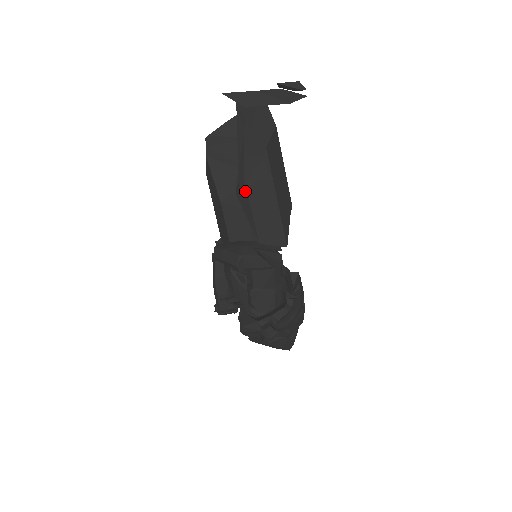
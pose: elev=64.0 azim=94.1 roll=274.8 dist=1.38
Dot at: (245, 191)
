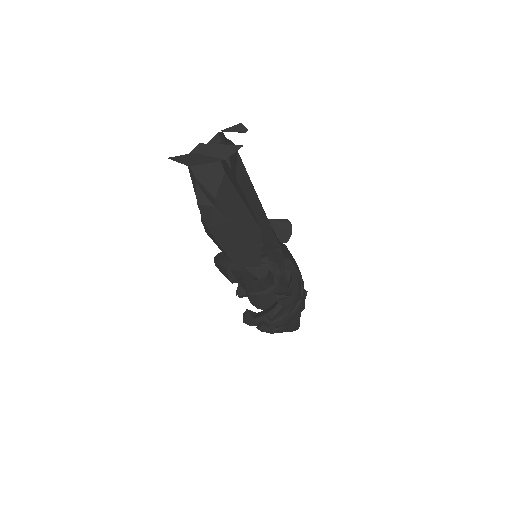
Dot at: (209, 232)
